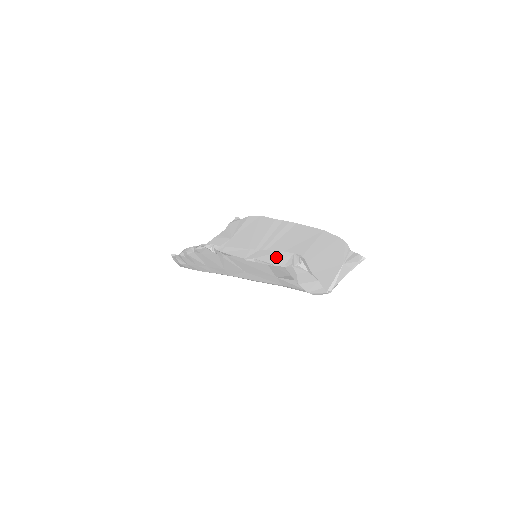
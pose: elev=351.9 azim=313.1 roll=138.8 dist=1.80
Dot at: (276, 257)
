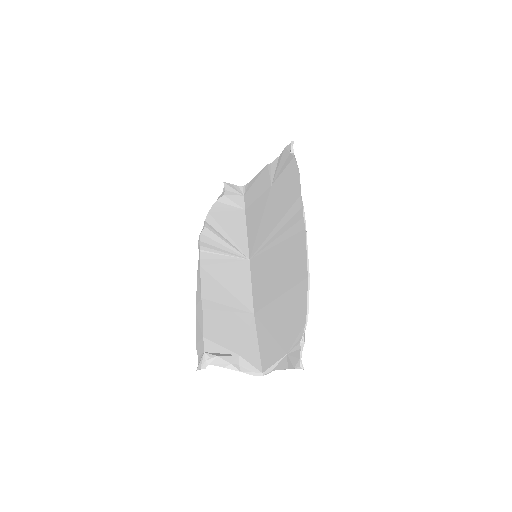
Dot at: (199, 339)
